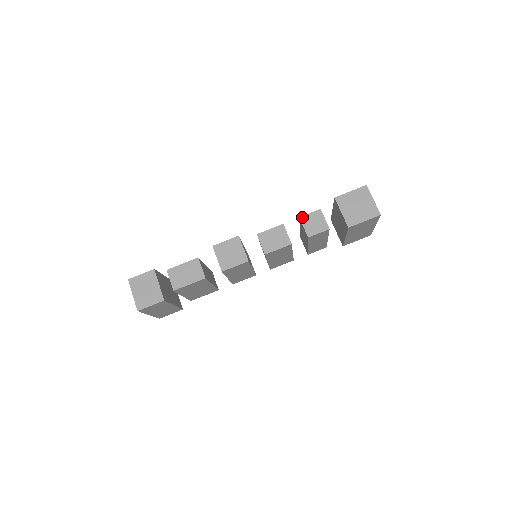
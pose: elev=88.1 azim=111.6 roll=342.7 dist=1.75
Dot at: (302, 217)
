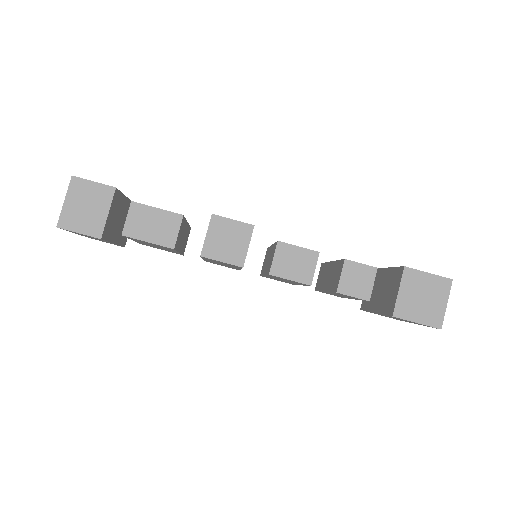
Dot at: (348, 261)
